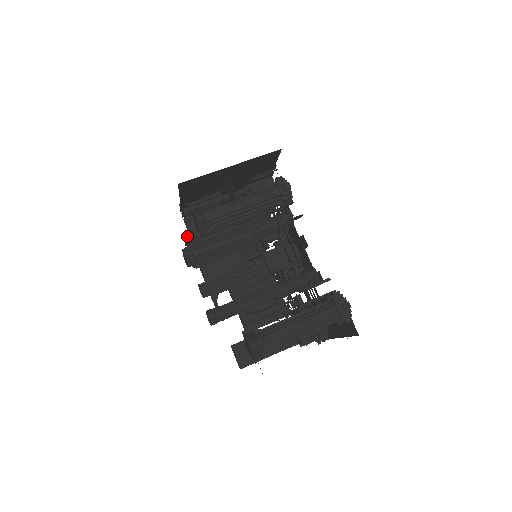
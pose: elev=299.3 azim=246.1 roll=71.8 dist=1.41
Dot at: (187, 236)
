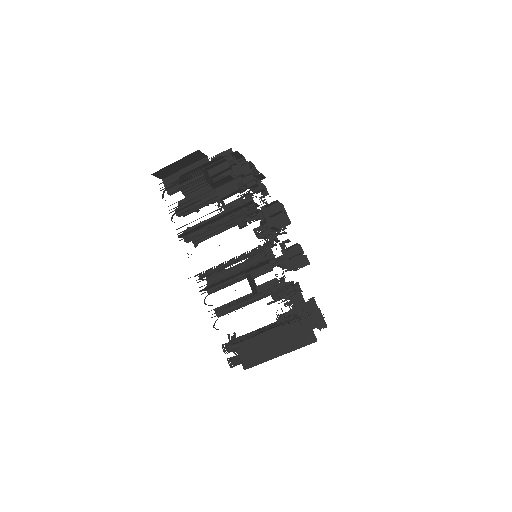
Dot at: (178, 235)
